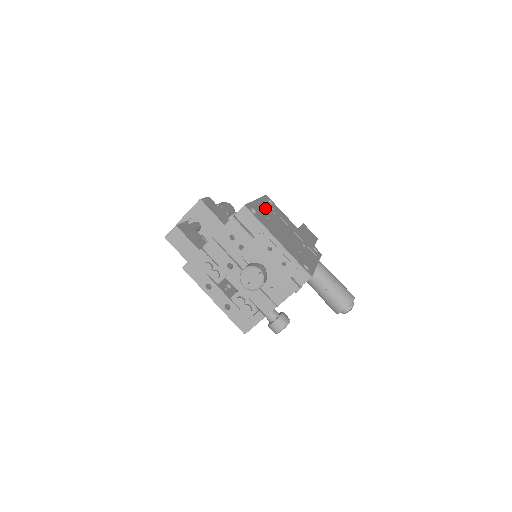
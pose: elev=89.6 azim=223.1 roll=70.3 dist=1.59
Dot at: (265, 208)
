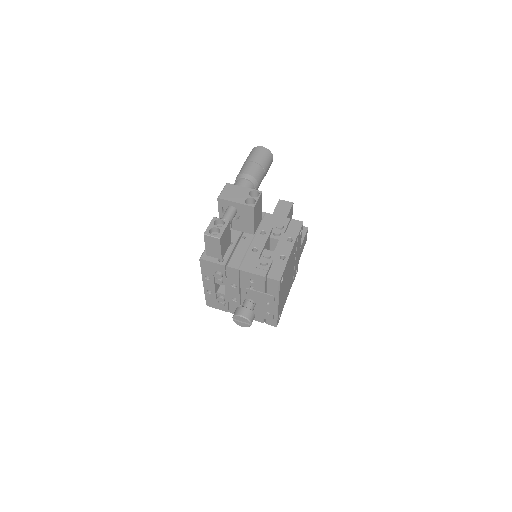
Dot at: (292, 255)
